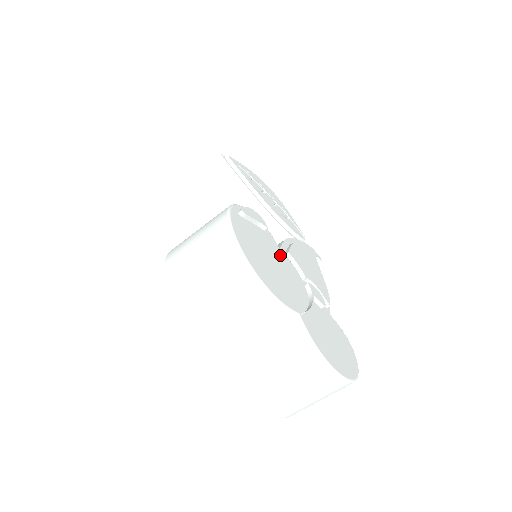
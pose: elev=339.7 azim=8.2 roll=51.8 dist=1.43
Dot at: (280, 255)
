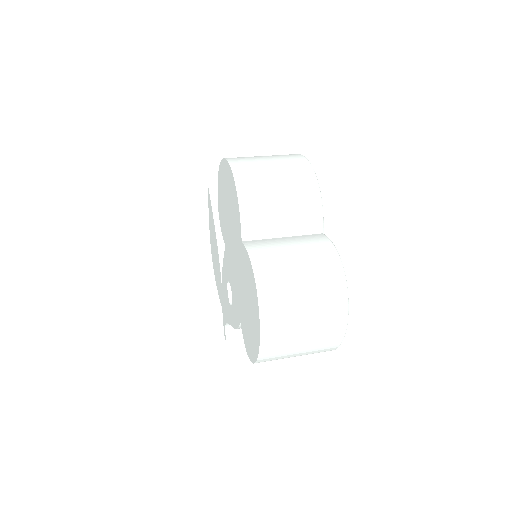
Dot at: occluded
